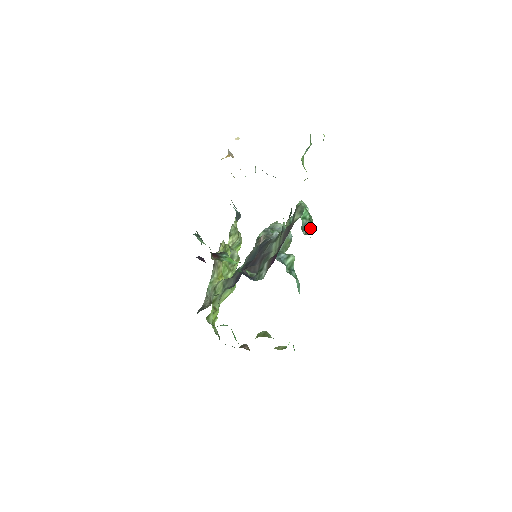
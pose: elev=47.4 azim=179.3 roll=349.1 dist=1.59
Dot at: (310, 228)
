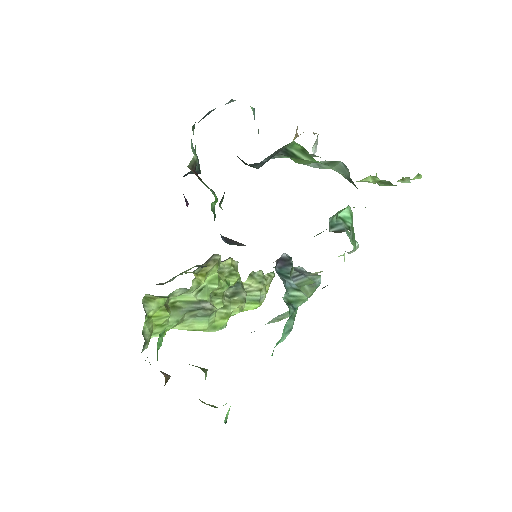
Dot at: (343, 230)
